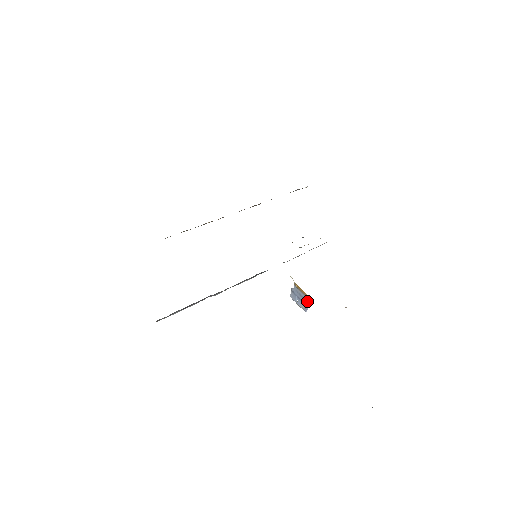
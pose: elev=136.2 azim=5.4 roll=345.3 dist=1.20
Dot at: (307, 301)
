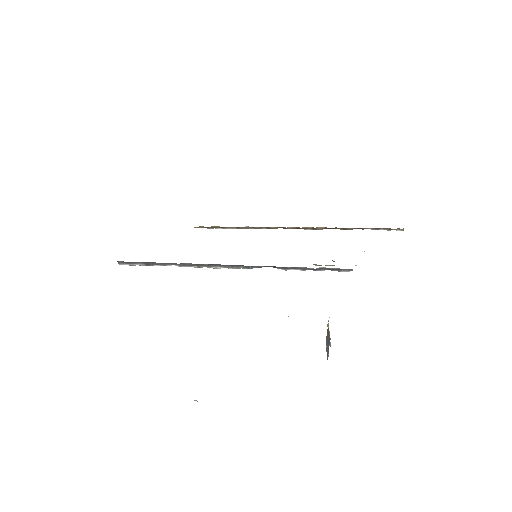
Dot at: (329, 343)
